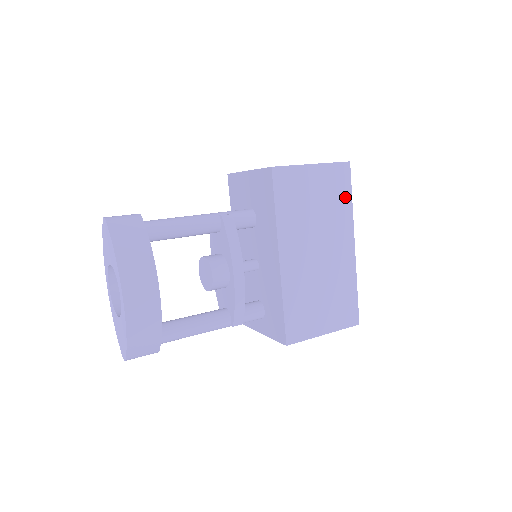
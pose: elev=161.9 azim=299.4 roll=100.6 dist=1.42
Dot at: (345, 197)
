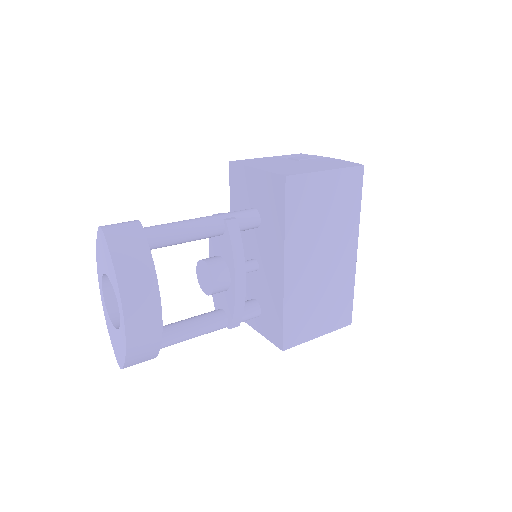
Dot at: (354, 203)
